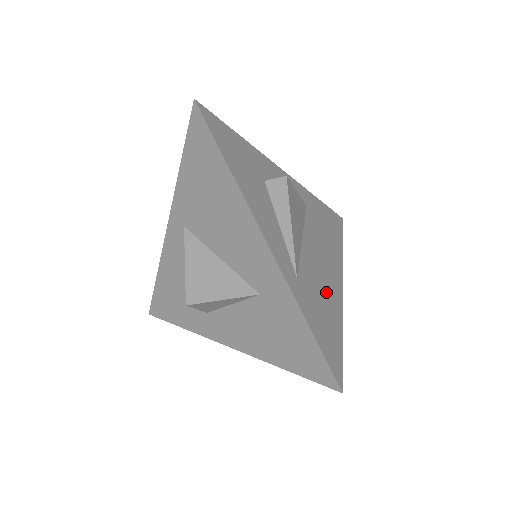
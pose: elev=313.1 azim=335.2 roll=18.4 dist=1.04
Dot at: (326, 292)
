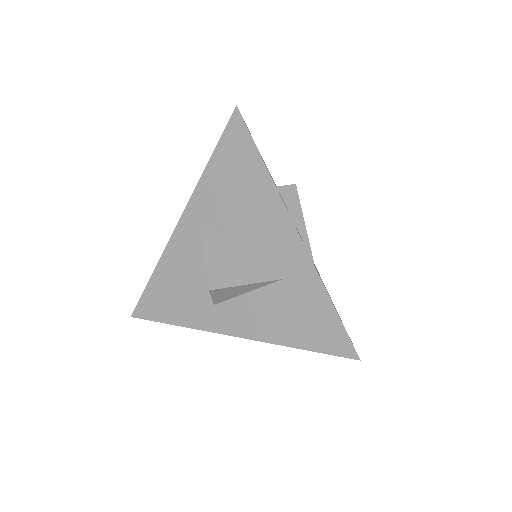
Dot at: occluded
